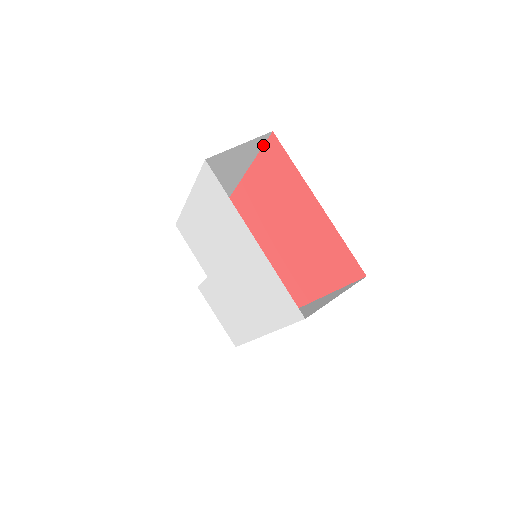
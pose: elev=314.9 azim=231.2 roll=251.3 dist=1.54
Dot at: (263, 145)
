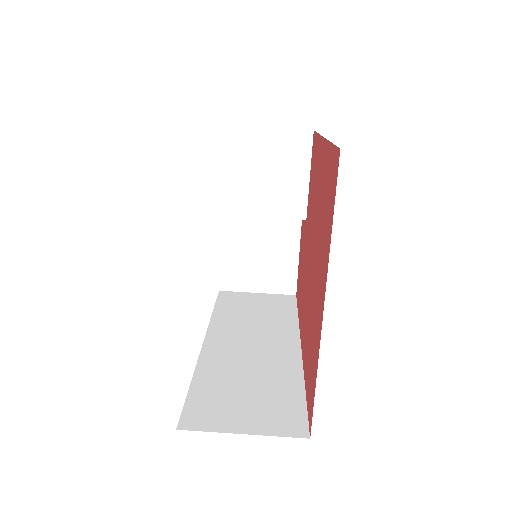
Dot at: occluded
